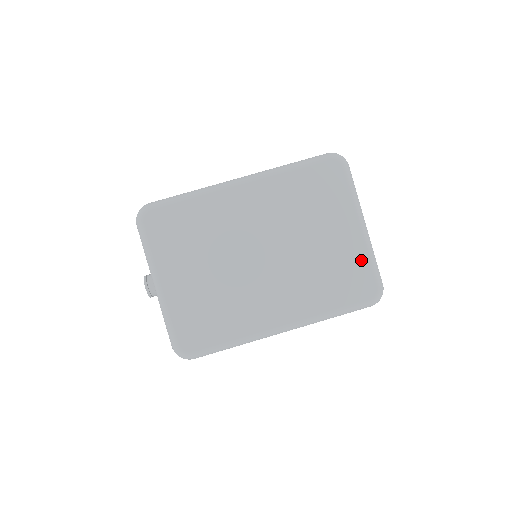
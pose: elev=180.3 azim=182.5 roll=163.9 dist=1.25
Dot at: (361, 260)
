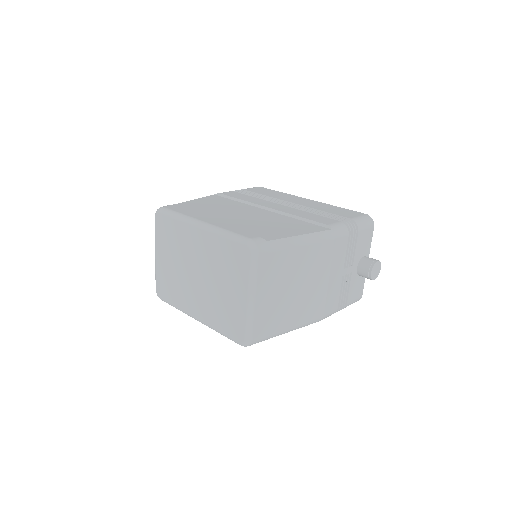
Dot at: (241, 317)
